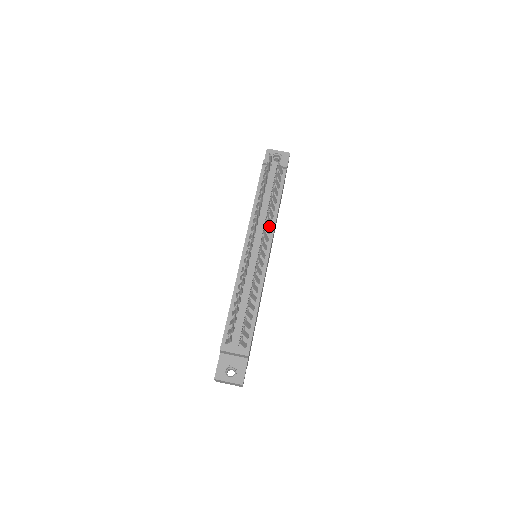
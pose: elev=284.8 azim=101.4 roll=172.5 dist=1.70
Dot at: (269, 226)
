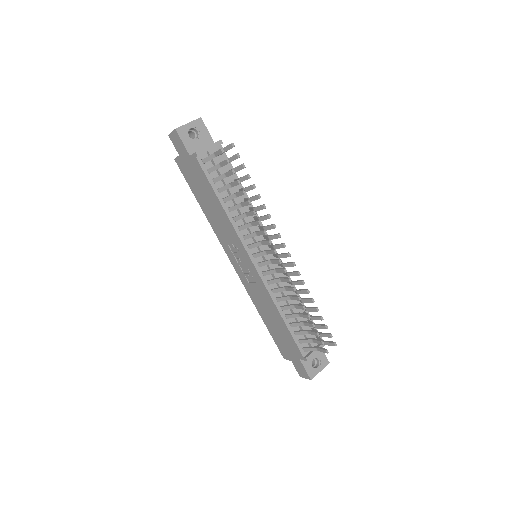
Dot at: occluded
